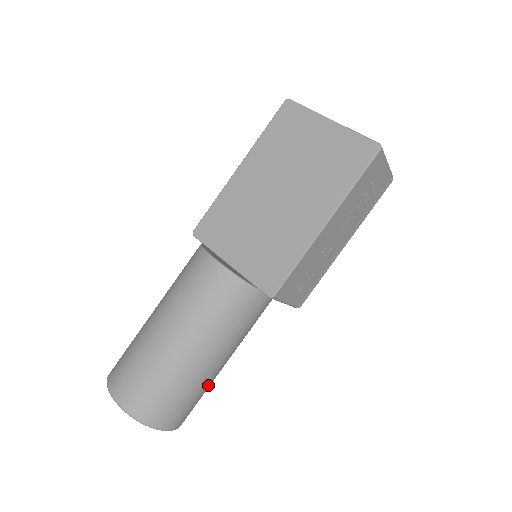
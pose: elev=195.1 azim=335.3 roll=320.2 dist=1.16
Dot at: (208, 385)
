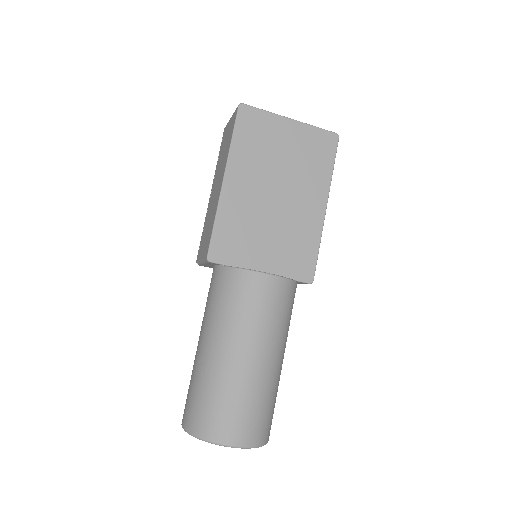
Dot at: occluded
